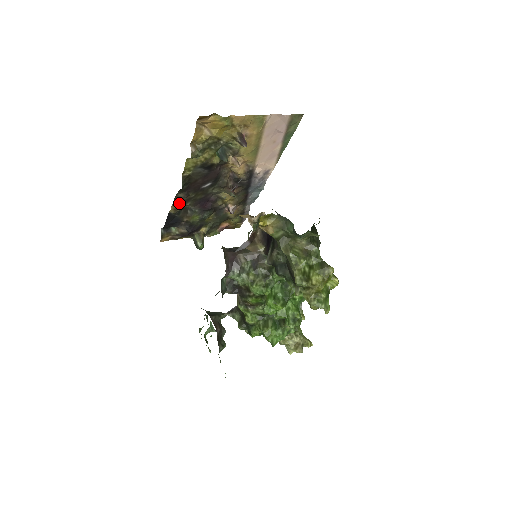
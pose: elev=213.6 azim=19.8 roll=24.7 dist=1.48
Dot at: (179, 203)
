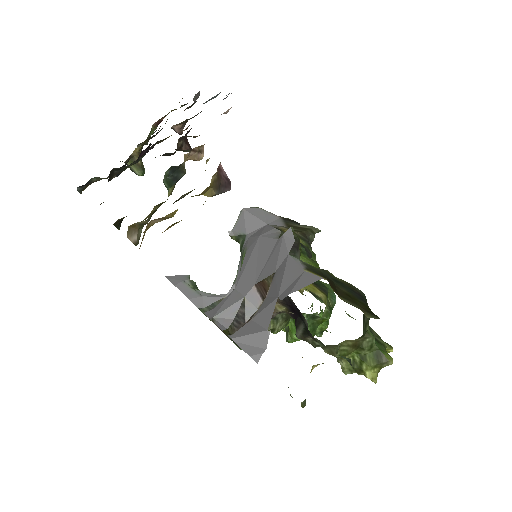
Dot at: occluded
